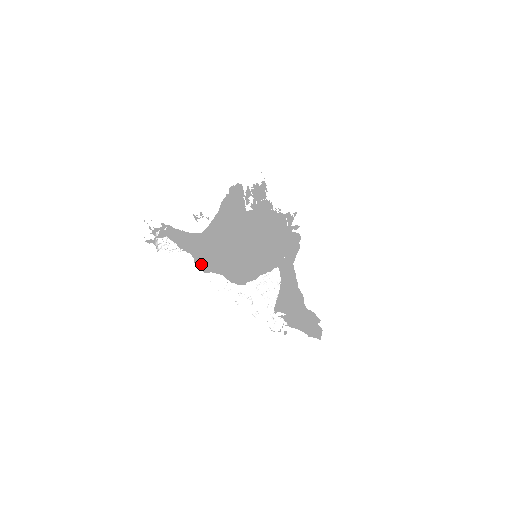
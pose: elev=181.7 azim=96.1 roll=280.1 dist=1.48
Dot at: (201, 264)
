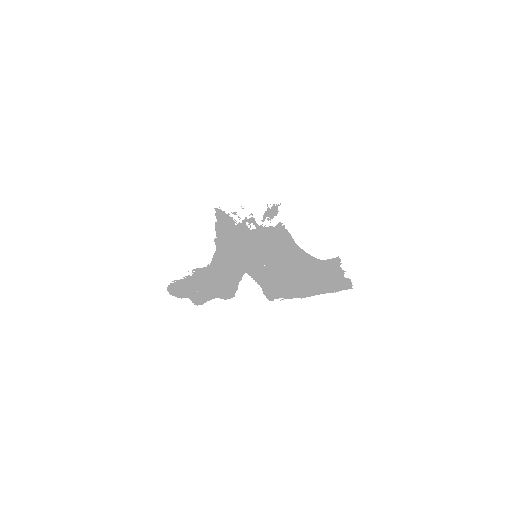
Dot at: (196, 301)
